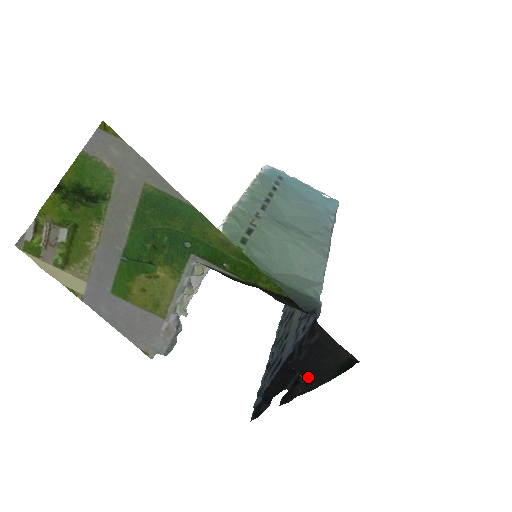
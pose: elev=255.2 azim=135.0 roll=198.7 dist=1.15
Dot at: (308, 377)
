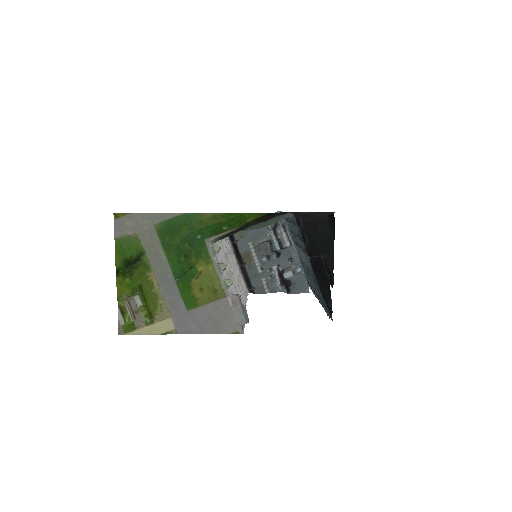
Dot at: (324, 250)
